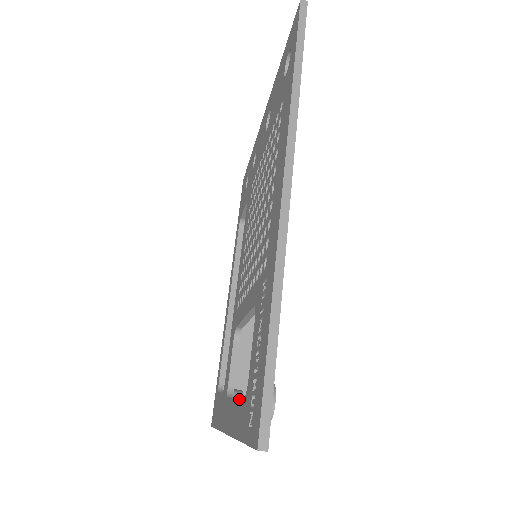
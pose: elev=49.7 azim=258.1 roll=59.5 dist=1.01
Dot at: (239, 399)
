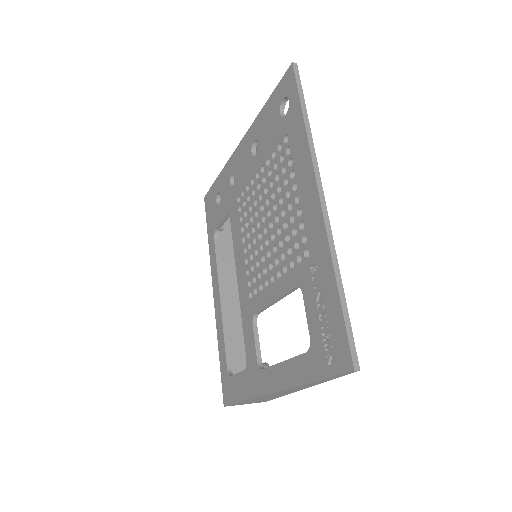
Dot at: (295, 357)
